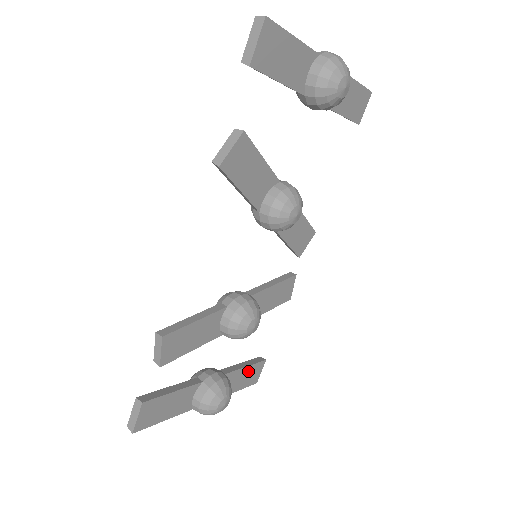
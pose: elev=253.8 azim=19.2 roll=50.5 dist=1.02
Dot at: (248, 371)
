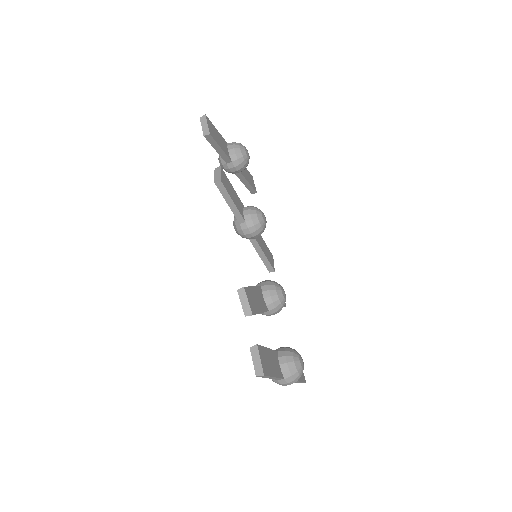
Dot at: occluded
